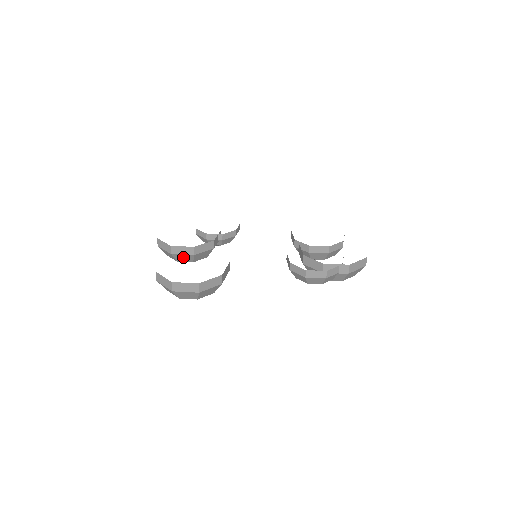
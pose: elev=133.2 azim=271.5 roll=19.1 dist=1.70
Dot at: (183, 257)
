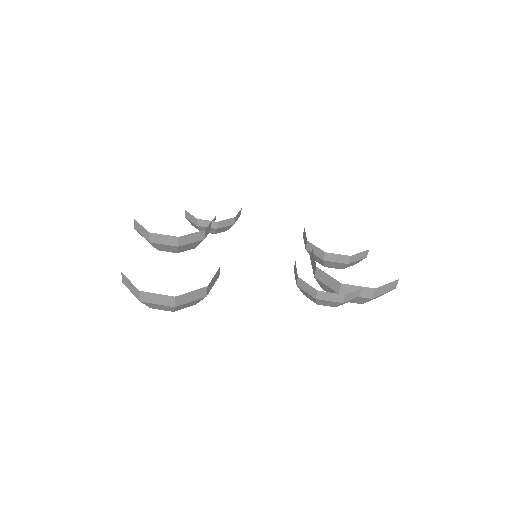
Dot at: (164, 247)
